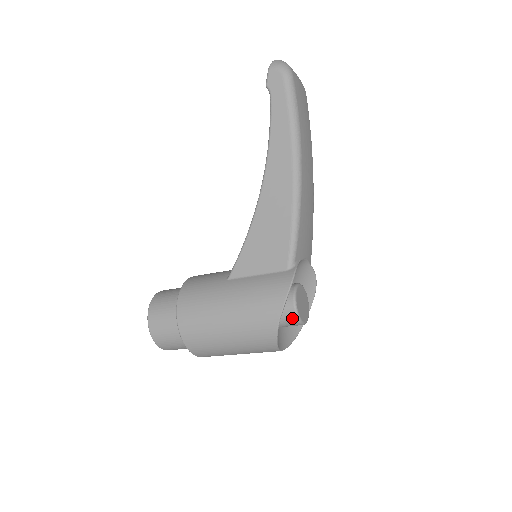
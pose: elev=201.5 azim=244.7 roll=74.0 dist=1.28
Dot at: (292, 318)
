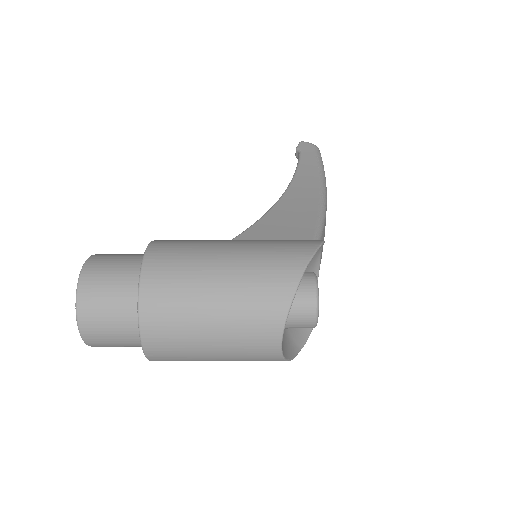
Dot at: (309, 294)
